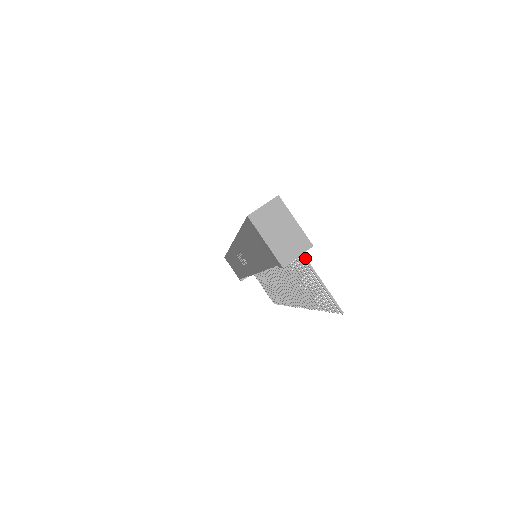
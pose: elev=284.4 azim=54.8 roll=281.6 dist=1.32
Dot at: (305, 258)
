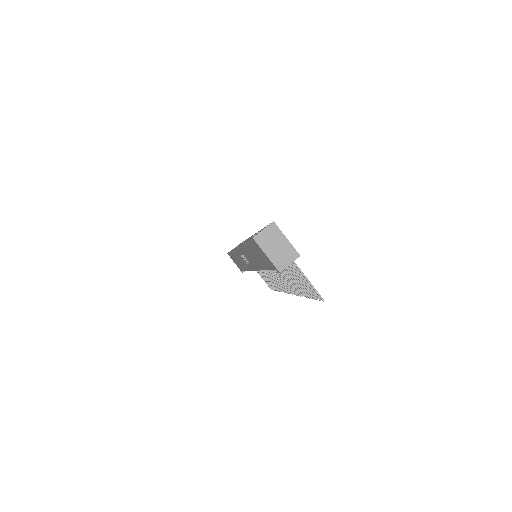
Dot at: (295, 263)
